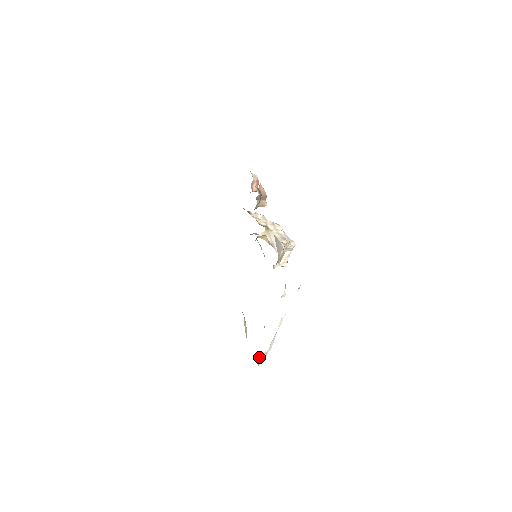
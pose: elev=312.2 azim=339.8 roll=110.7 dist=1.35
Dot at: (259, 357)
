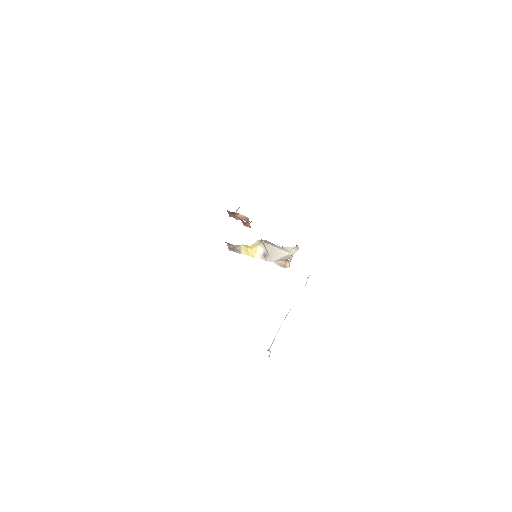
Dot at: occluded
